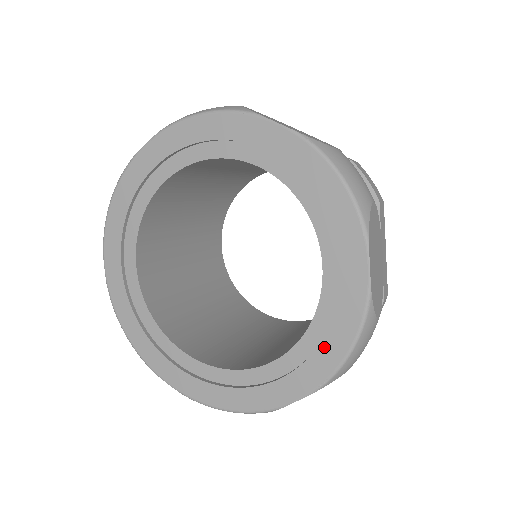
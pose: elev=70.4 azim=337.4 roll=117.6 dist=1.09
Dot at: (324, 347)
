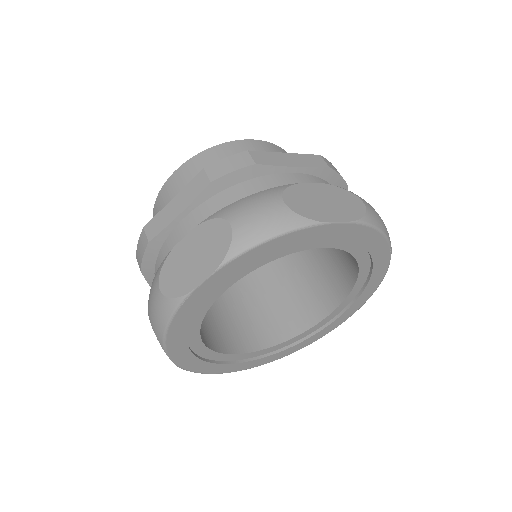
Dot at: (356, 303)
